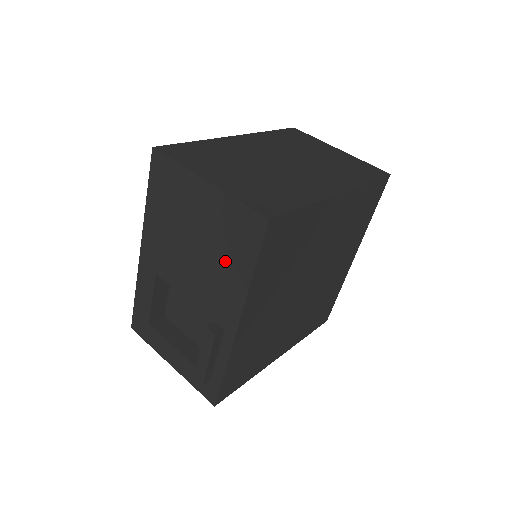
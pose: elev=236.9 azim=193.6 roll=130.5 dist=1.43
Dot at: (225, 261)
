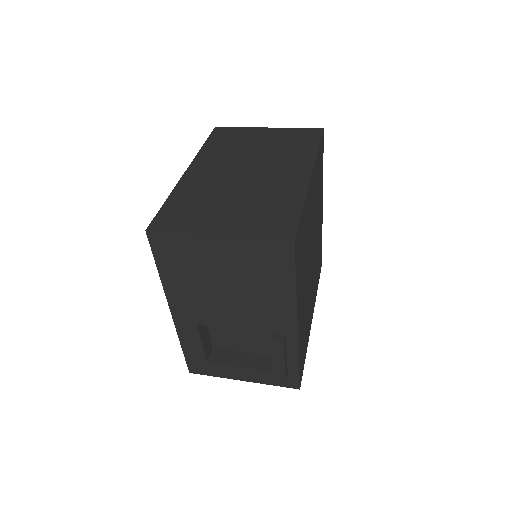
Dot at: (264, 287)
